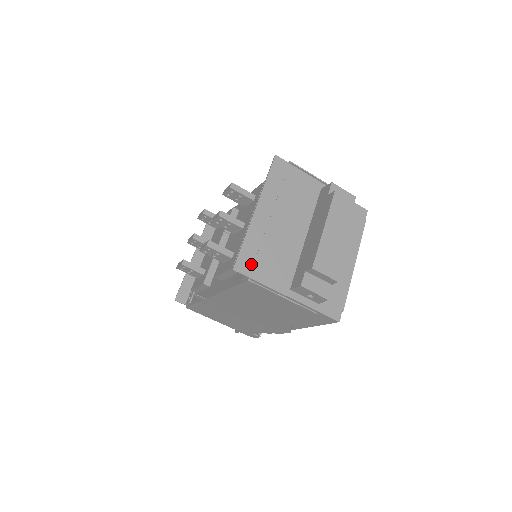
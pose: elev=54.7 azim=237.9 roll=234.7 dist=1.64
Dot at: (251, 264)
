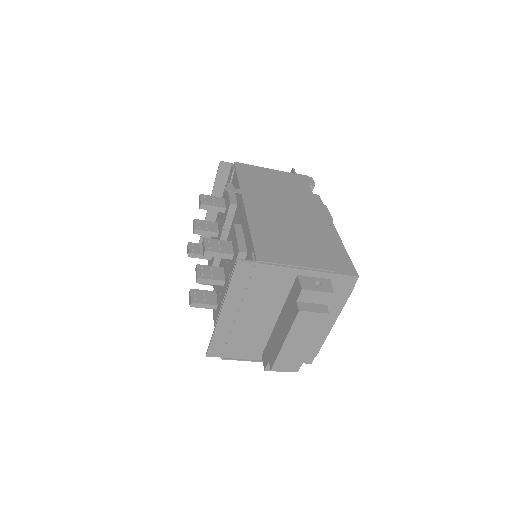
Dot at: (222, 349)
